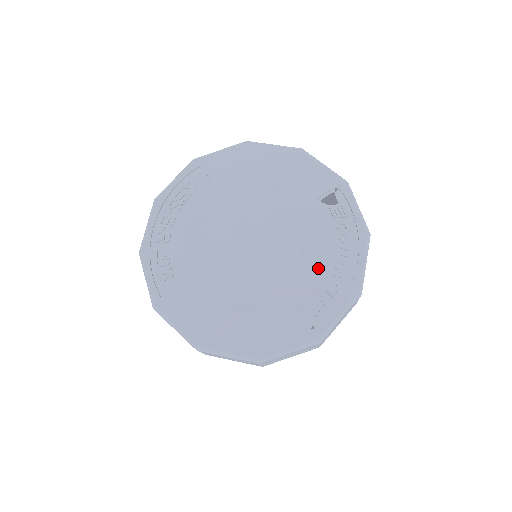
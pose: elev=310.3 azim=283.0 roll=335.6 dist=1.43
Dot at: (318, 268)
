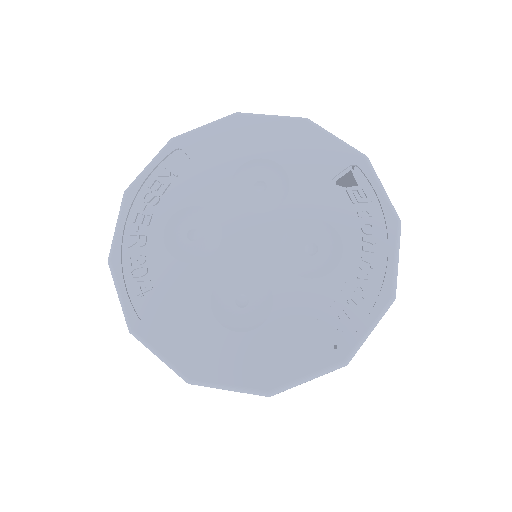
Dot at: (337, 269)
